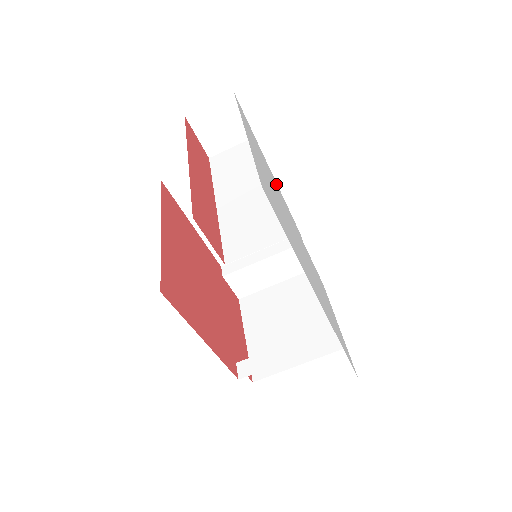
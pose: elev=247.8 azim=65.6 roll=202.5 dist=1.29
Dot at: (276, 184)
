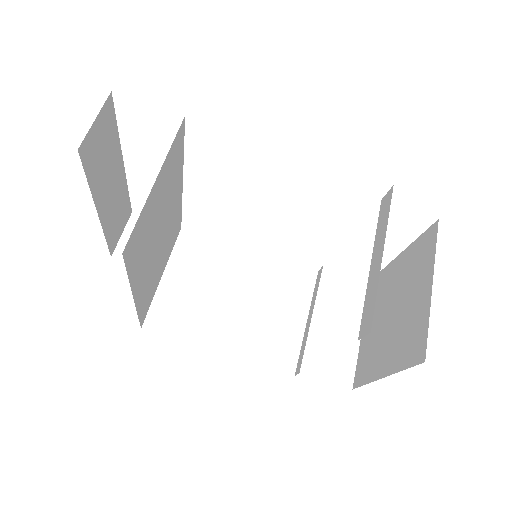
Dot at: occluded
